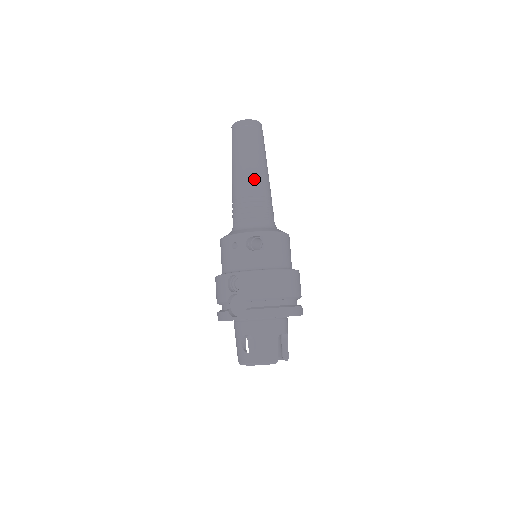
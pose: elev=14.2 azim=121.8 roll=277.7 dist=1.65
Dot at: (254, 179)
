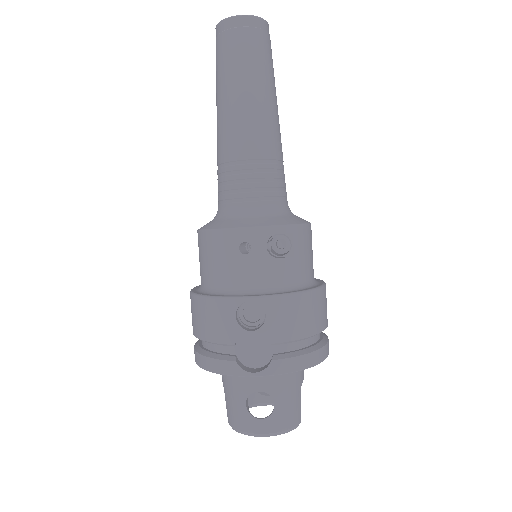
Dot at: (268, 129)
